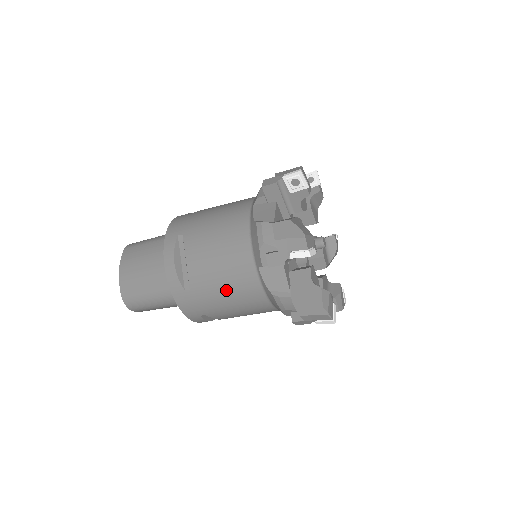
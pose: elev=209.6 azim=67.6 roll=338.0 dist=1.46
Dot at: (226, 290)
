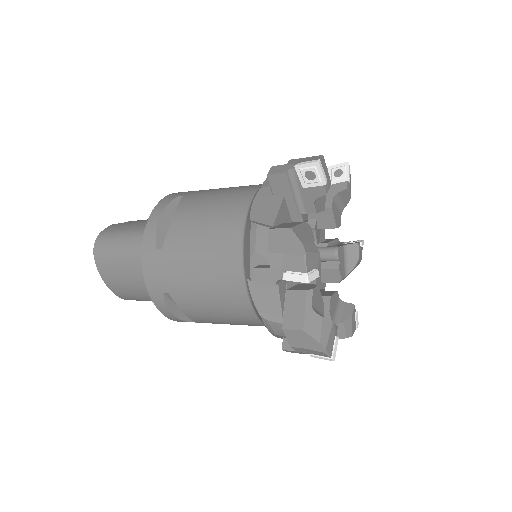
Dot at: occluded
